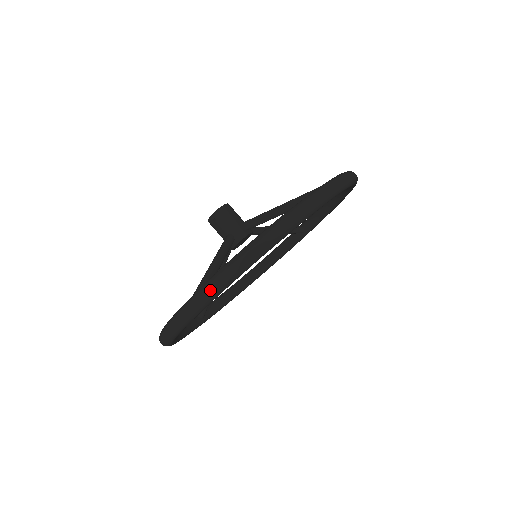
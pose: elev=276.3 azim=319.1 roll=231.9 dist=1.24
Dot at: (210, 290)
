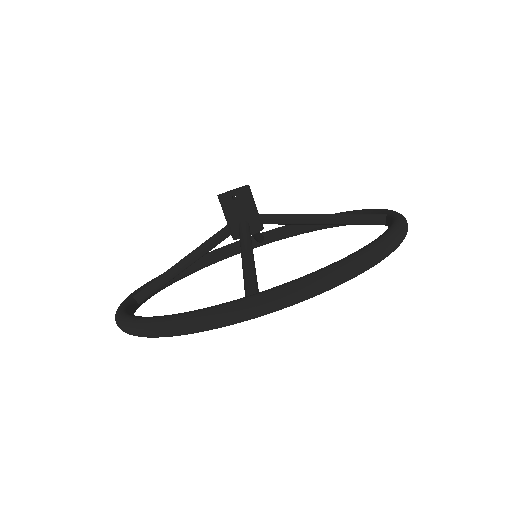
Dot at: (303, 293)
